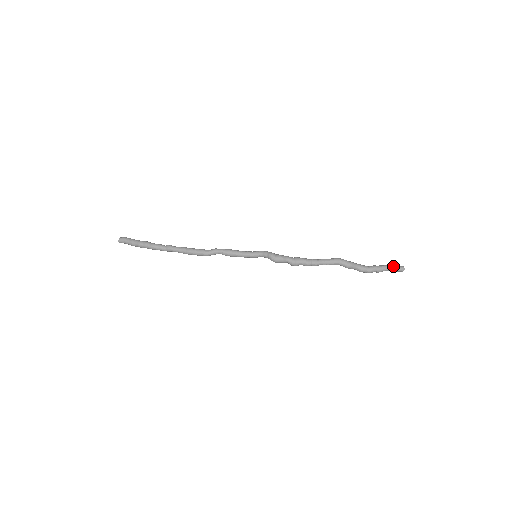
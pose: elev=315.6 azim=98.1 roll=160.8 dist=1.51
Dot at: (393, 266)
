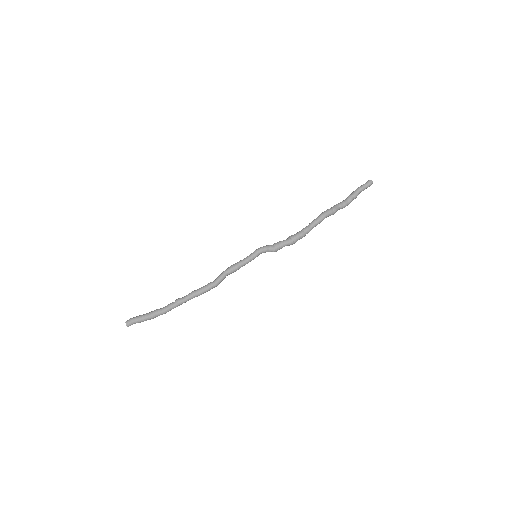
Dot at: (364, 186)
